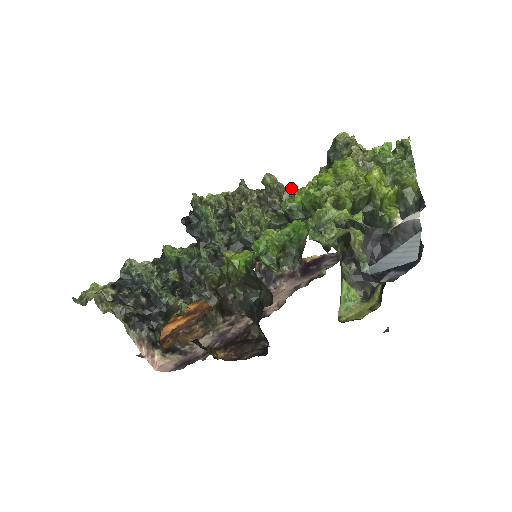
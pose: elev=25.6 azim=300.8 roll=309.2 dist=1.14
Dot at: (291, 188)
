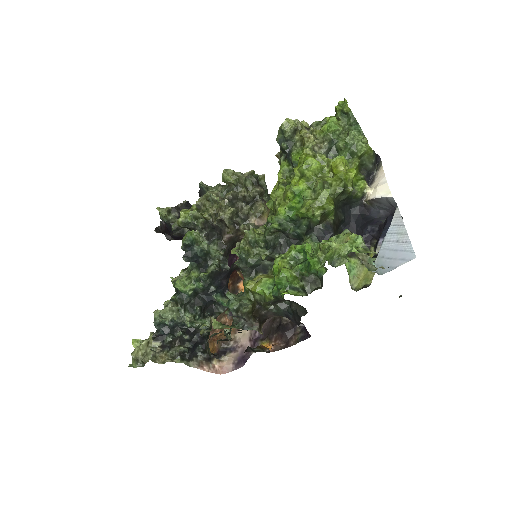
Dot at: (250, 173)
